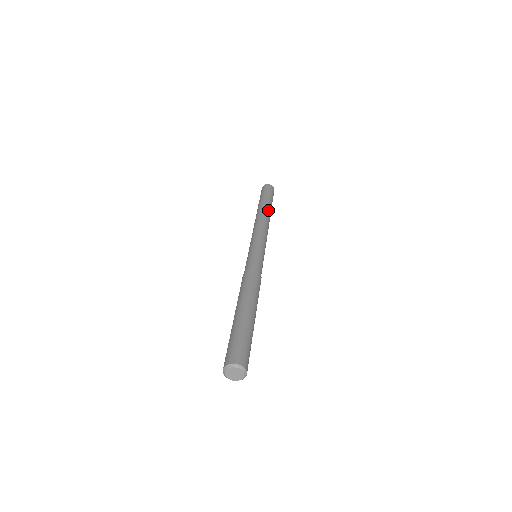
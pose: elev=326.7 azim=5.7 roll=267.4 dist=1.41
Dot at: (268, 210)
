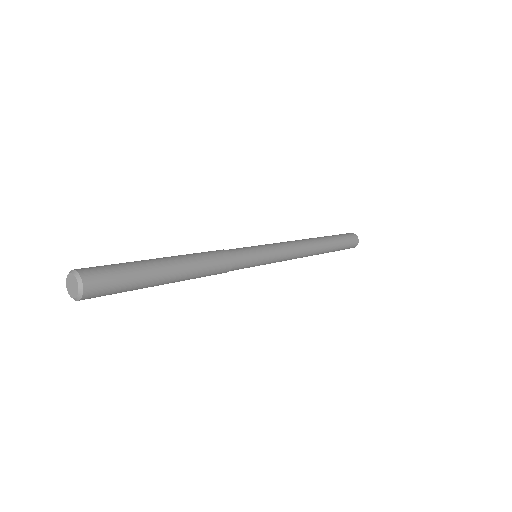
Dot at: (324, 245)
